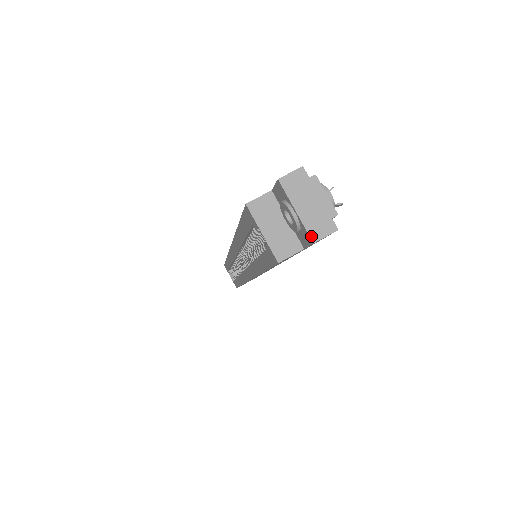
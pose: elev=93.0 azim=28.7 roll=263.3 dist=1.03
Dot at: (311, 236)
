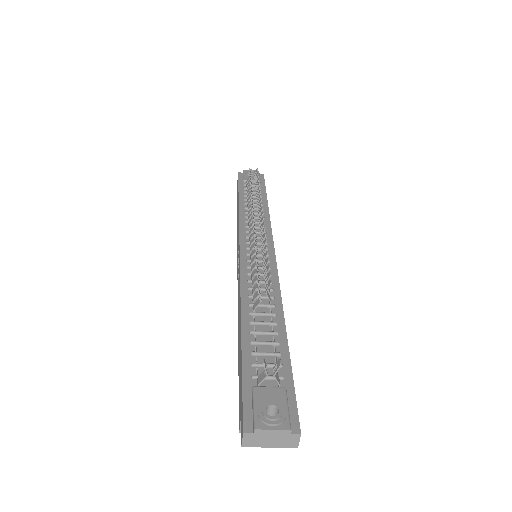
Dot at: (292, 447)
